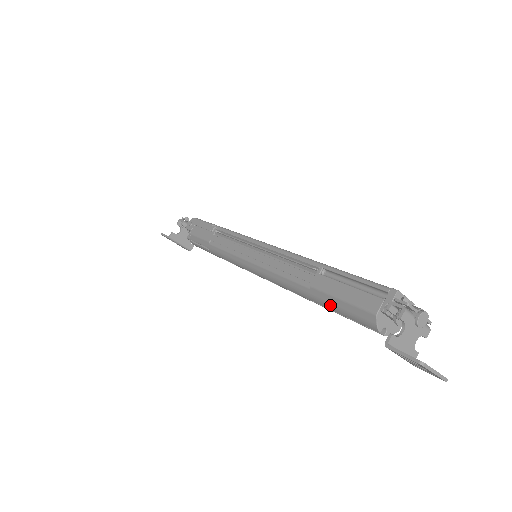
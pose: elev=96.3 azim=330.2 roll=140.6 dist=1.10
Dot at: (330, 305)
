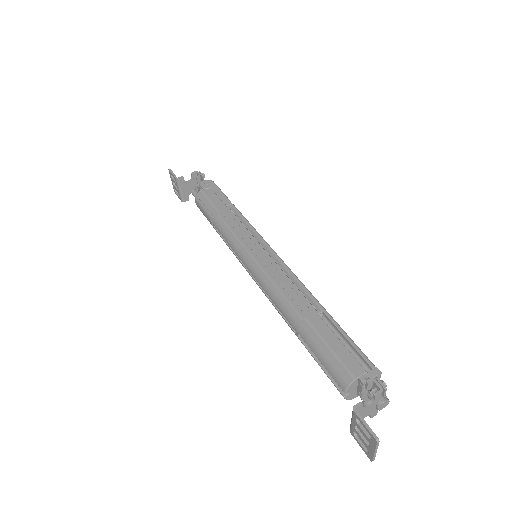
Dot at: (313, 344)
